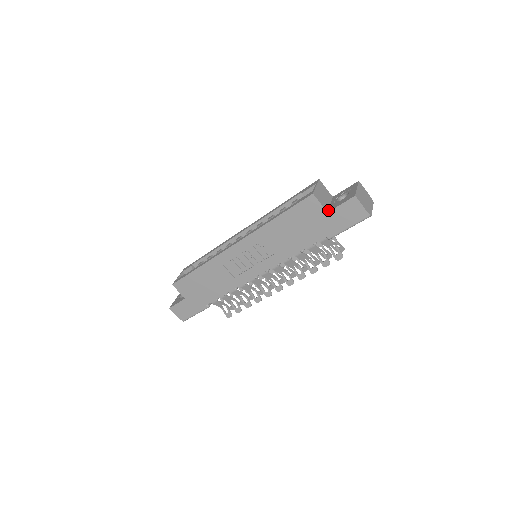
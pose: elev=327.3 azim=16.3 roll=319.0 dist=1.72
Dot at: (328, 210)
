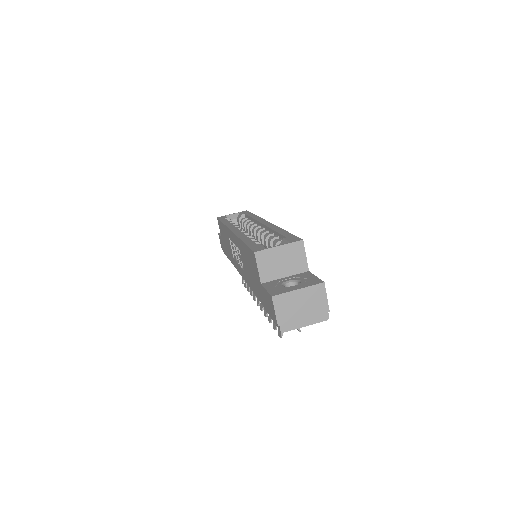
Dot at: (266, 282)
